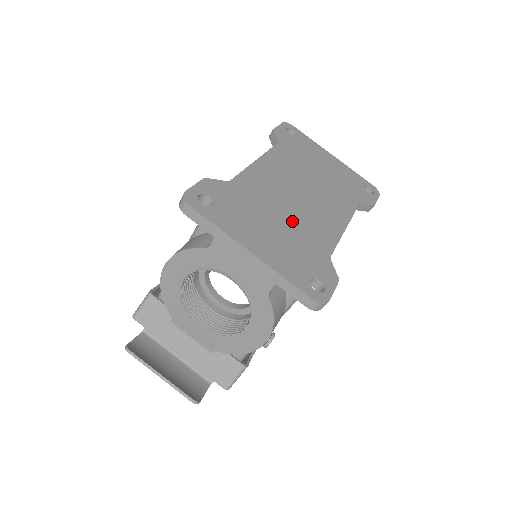
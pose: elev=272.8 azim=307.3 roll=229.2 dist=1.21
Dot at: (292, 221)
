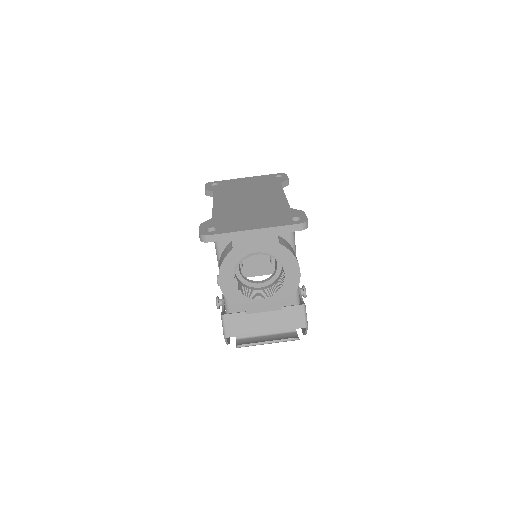
Dot at: (258, 210)
